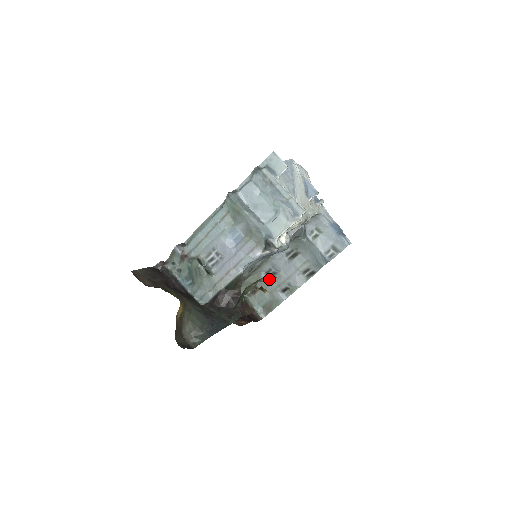
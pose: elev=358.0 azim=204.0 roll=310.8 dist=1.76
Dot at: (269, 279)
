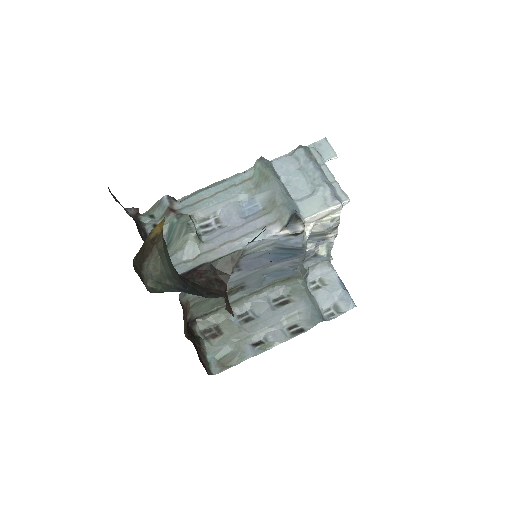
Dot at: occluded
